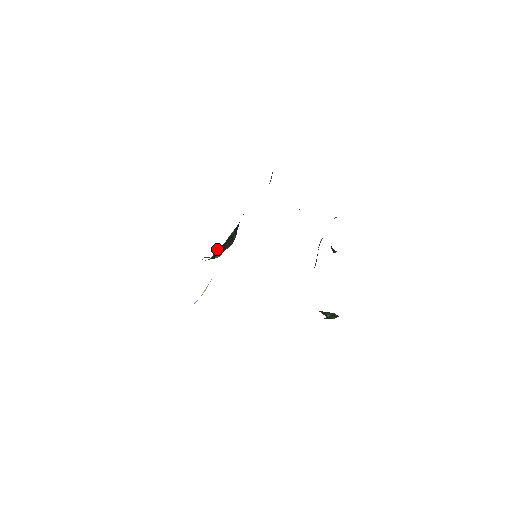
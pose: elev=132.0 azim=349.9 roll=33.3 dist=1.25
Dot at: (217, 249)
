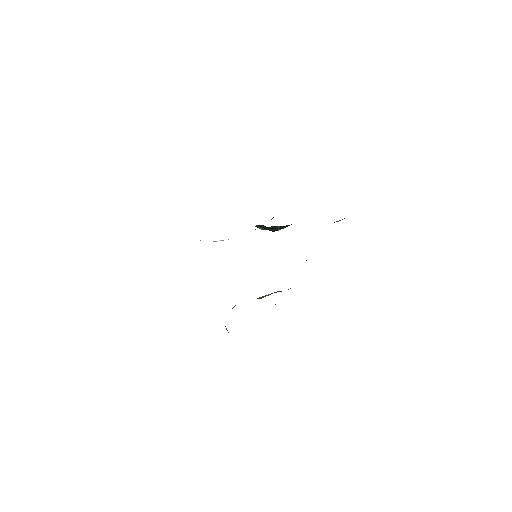
Dot at: (262, 225)
